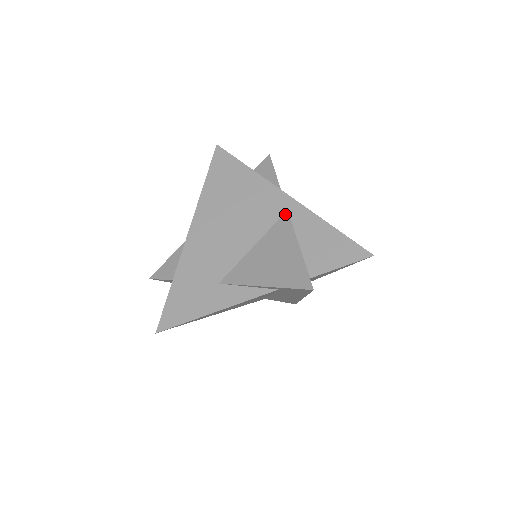
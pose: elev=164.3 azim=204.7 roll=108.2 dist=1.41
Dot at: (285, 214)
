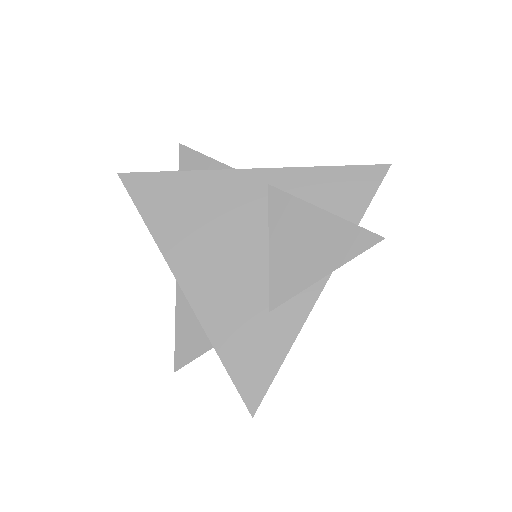
Dot at: (270, 190)
